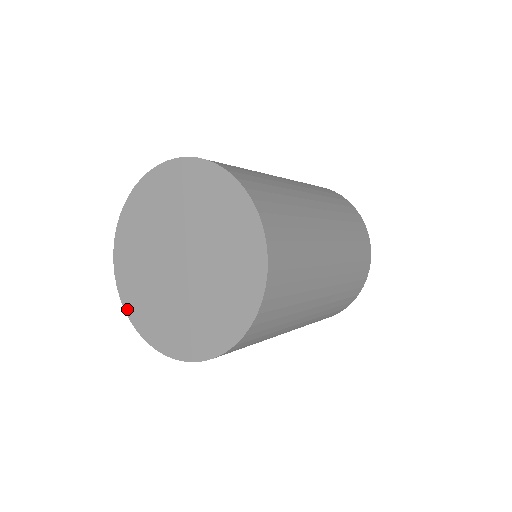
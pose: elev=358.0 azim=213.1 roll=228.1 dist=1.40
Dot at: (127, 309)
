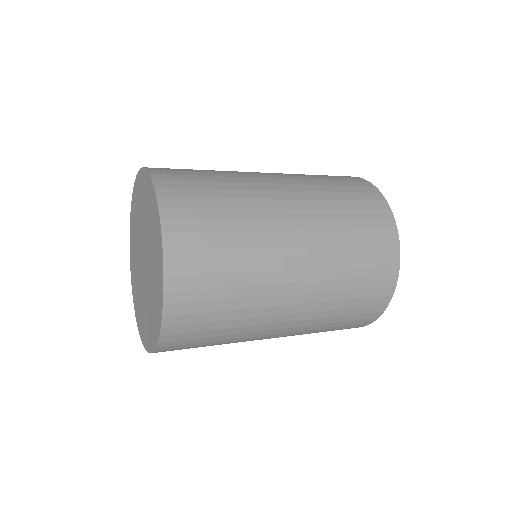
Dot at: (130, 242)
